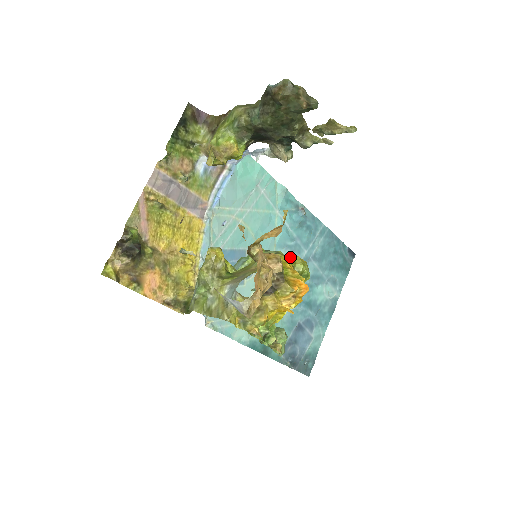
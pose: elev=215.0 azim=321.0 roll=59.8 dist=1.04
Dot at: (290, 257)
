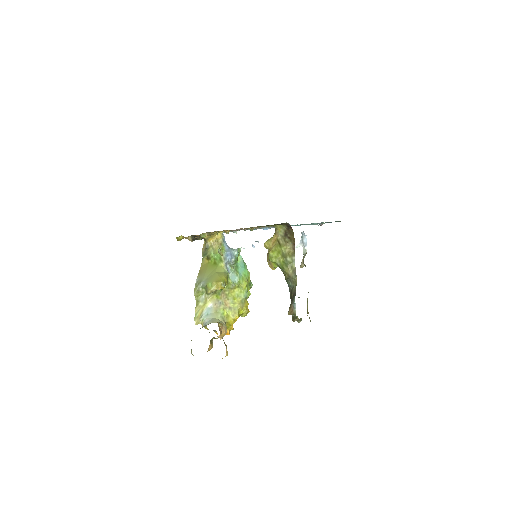
Dot at: (244, 310)
